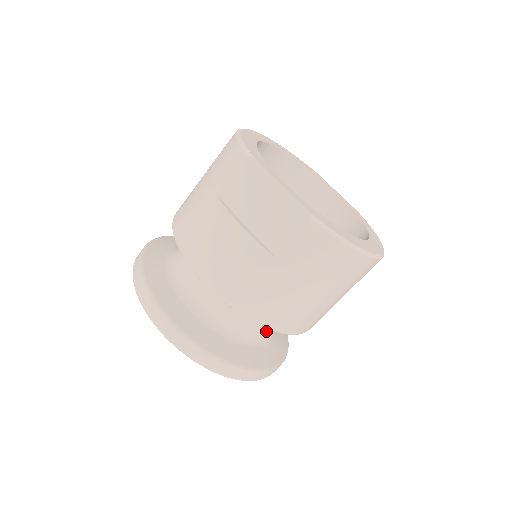
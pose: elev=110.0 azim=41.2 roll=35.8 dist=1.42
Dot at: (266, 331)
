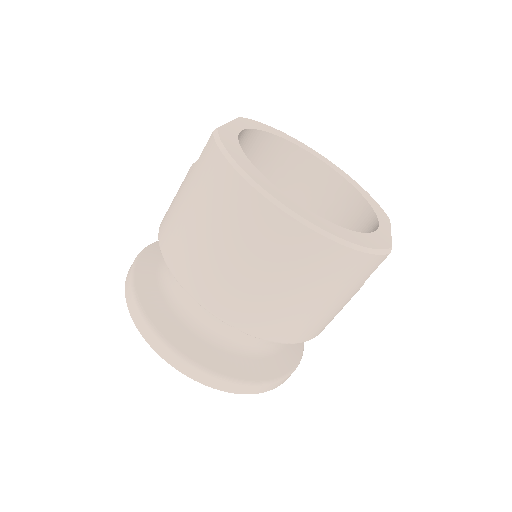
Dot at: (195, 305)
